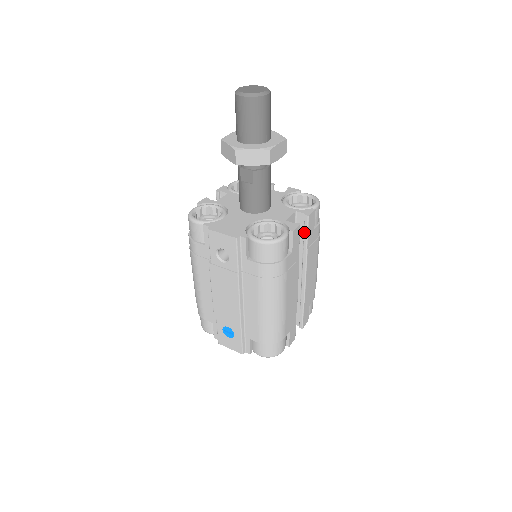
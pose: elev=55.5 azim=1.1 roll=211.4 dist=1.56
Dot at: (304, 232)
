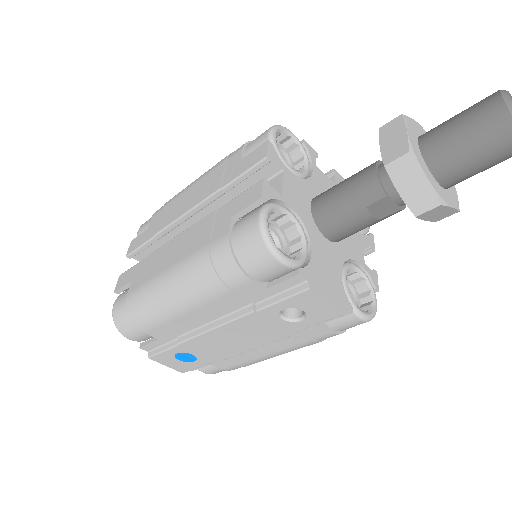
Dot at: occluded
